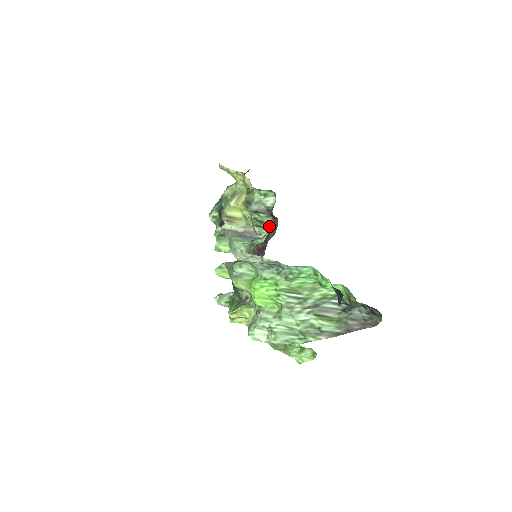
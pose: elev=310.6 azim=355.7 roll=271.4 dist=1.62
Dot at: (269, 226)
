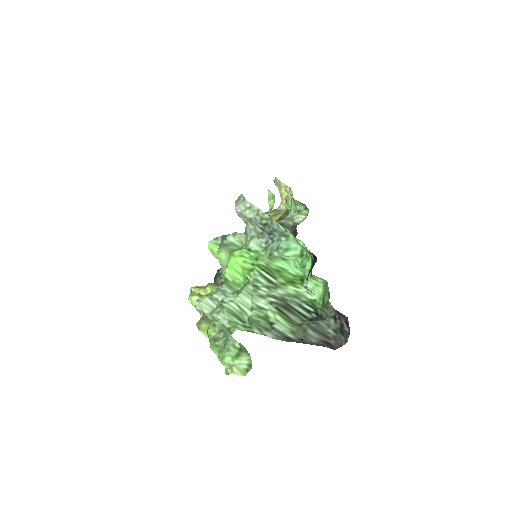
Dot at: occluded
